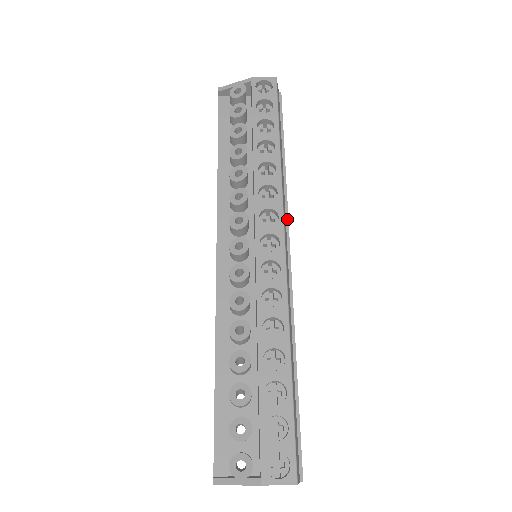
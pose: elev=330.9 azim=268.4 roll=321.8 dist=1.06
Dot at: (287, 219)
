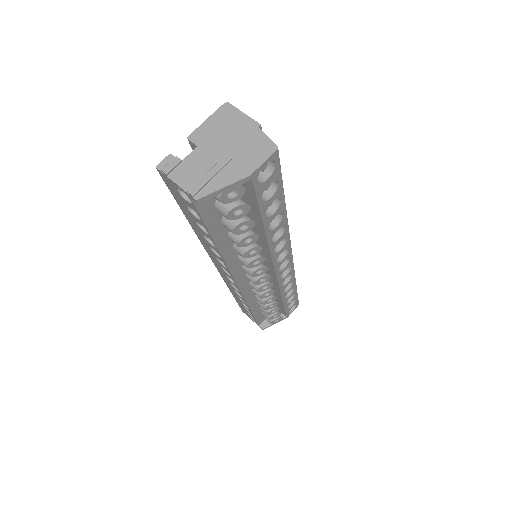
Dot at: occluded
